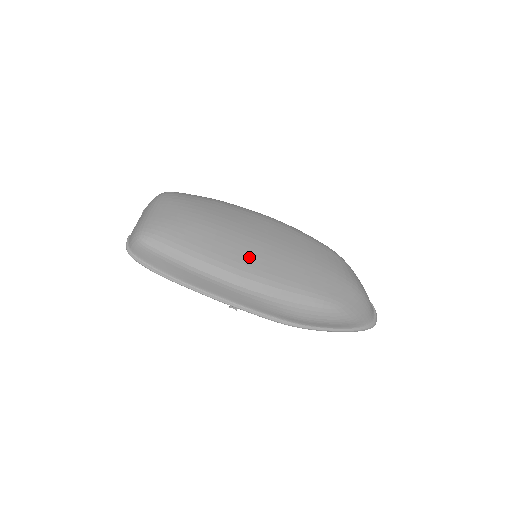
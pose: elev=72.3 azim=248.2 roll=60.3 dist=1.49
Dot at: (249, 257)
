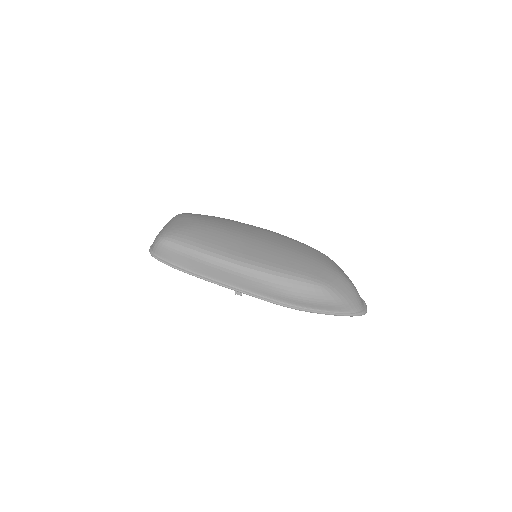
Dot at: (249, 249)
